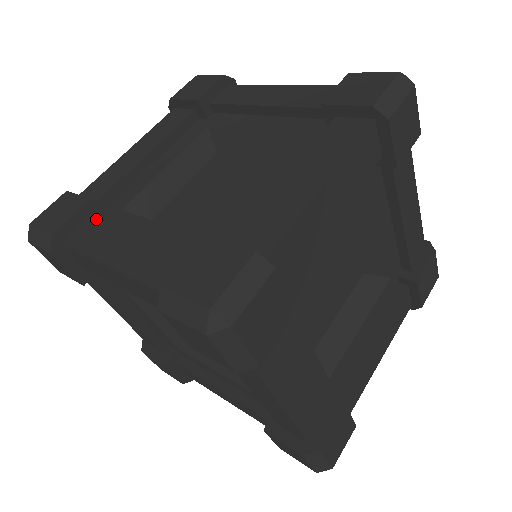
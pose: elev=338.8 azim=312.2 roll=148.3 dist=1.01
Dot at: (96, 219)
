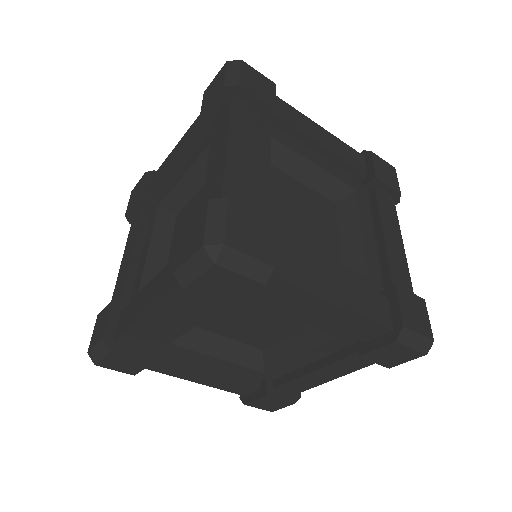
Dot at: occluded
